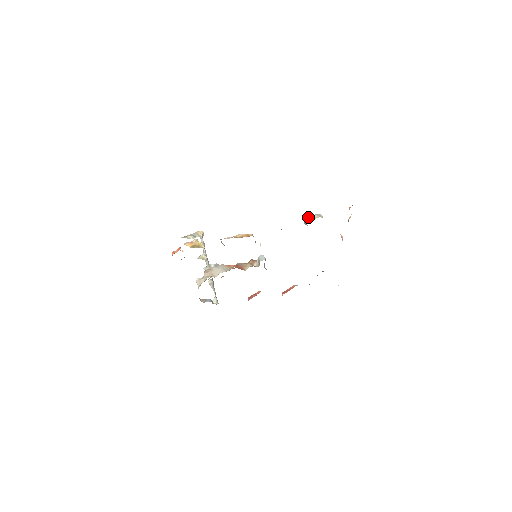
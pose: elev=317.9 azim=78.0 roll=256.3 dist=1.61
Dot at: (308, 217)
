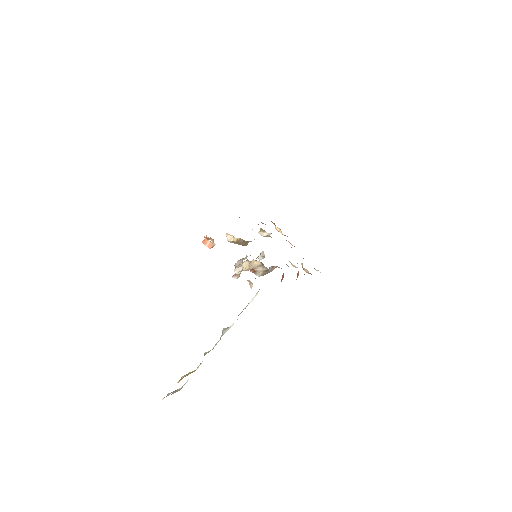
Dot at: (261, 230)
